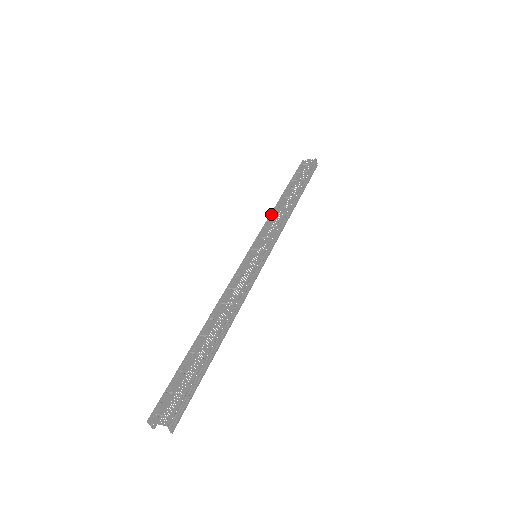
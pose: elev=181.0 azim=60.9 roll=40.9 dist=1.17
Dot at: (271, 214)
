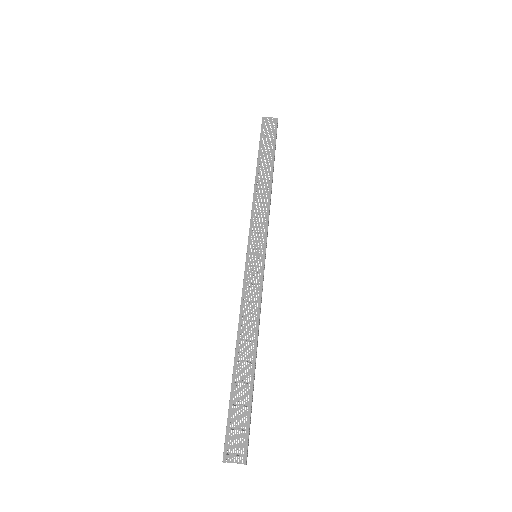
Dot at: (254, 198)
